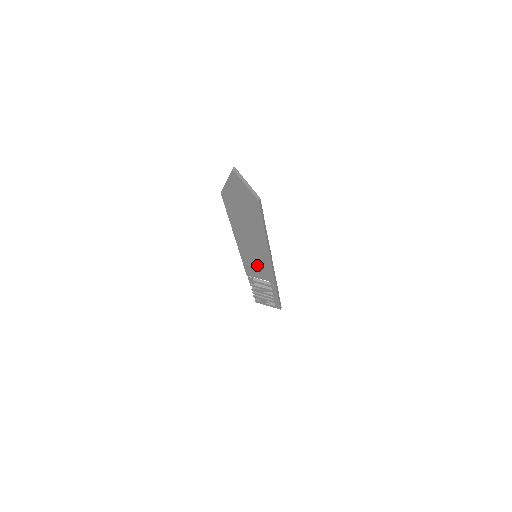
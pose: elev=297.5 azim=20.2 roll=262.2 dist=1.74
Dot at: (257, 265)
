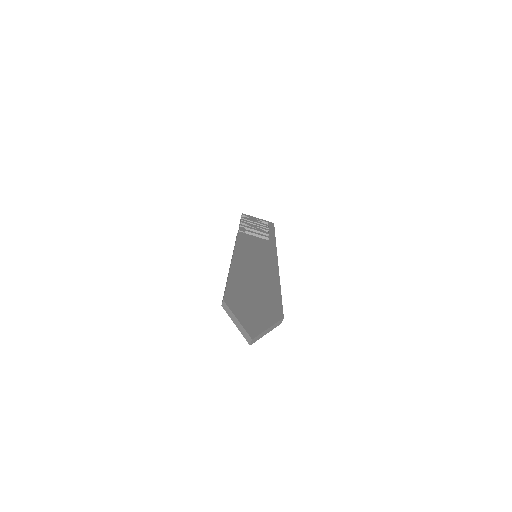
Dot at: occluded
